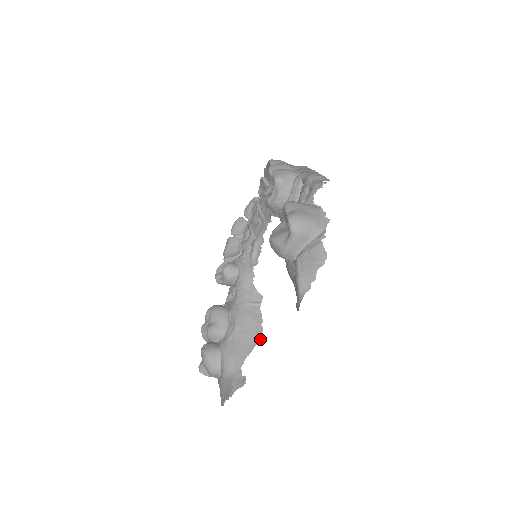
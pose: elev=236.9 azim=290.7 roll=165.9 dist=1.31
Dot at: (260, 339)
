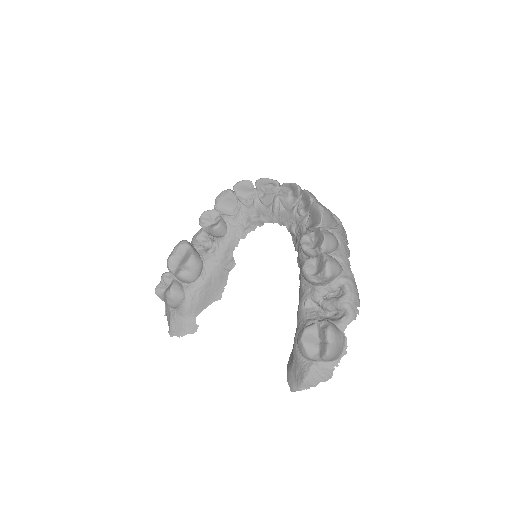
Dot at: (219, 298)
